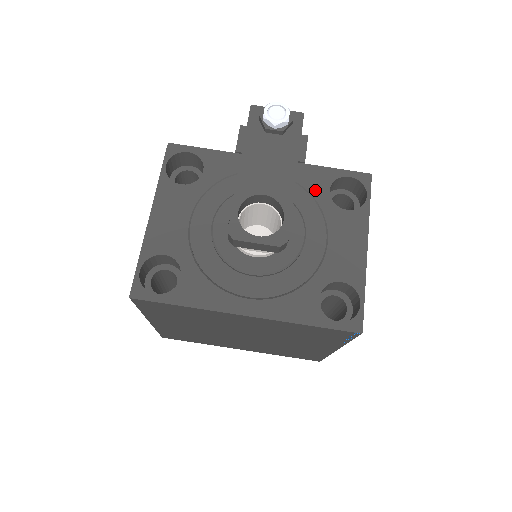
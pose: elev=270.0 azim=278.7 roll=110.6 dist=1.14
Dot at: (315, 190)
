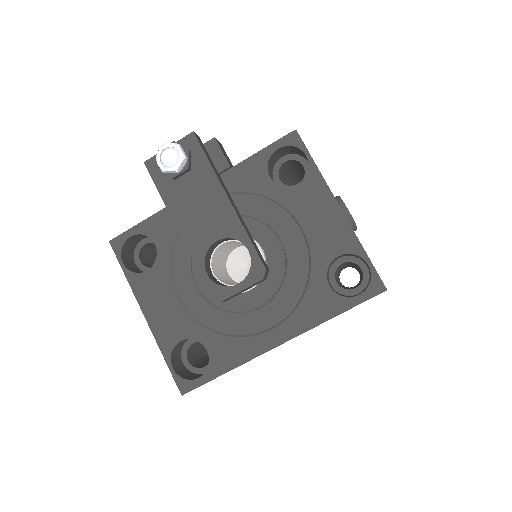
Dot at: (257, 187)
